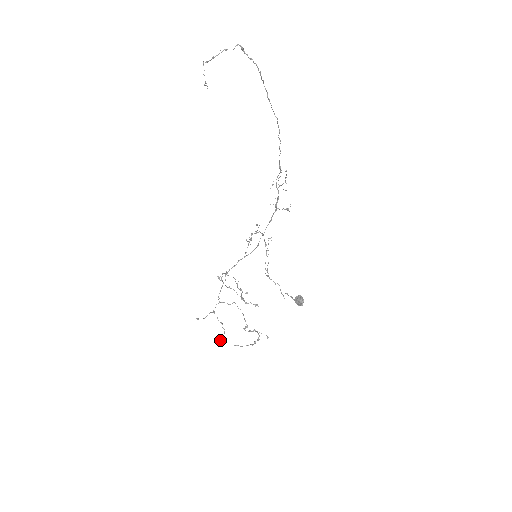
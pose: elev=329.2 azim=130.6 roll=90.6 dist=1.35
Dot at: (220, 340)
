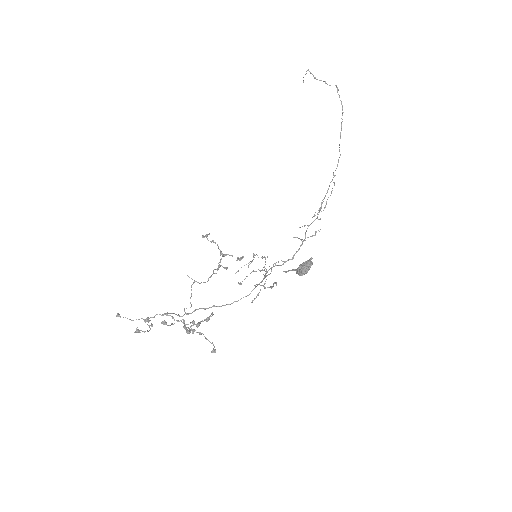
Dot at: (137, 329)
